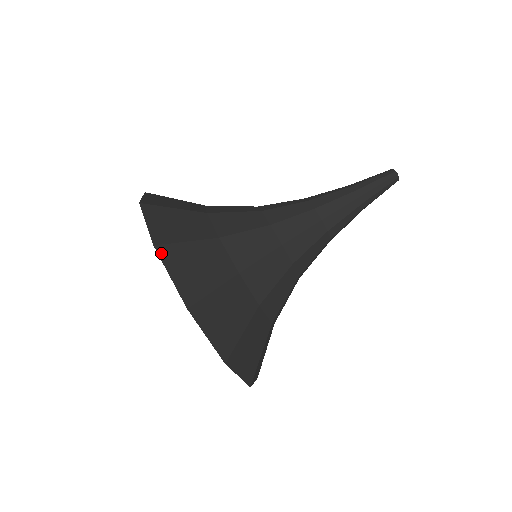
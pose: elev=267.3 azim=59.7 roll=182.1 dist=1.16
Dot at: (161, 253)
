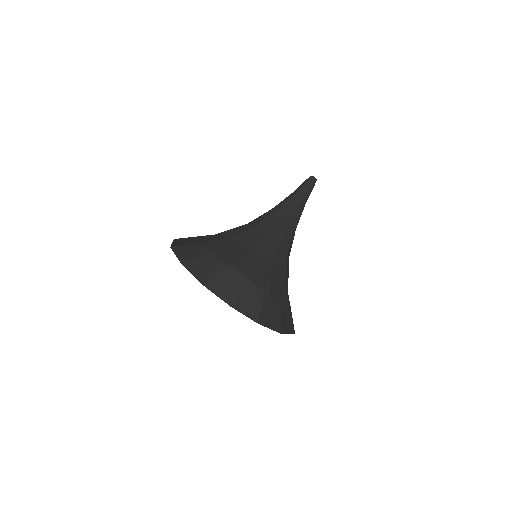
Dot at: (238, 269)
